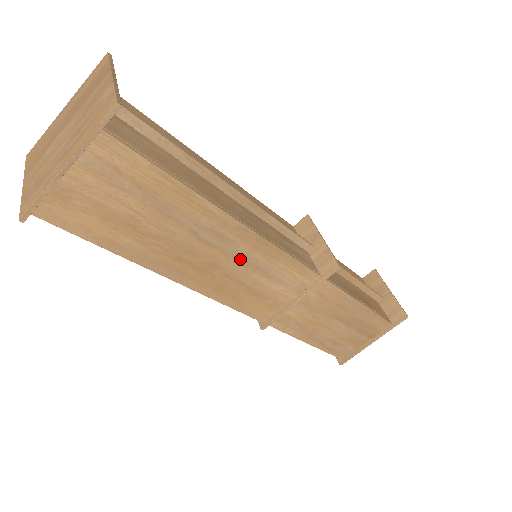
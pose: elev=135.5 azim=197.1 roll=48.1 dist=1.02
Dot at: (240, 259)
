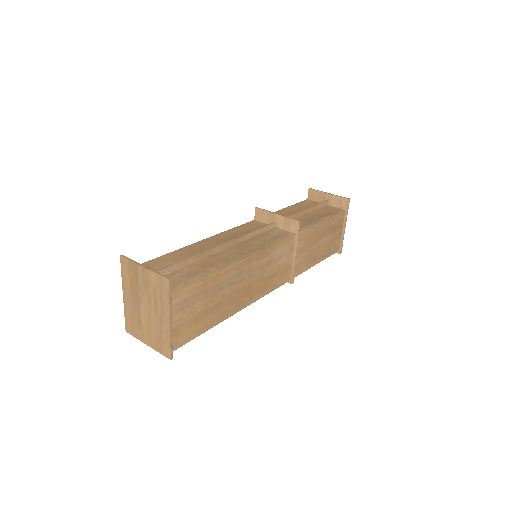
Dot at: (257, 270)
